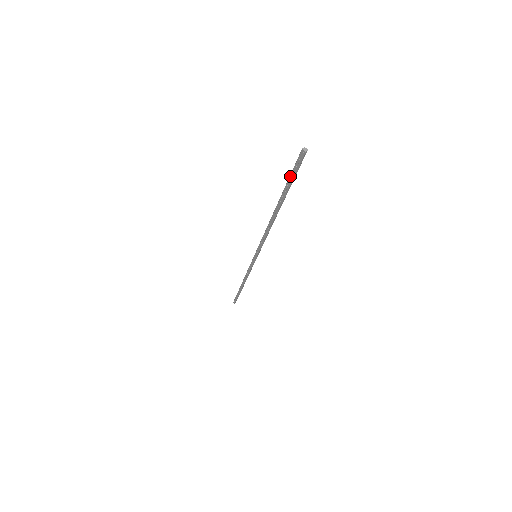
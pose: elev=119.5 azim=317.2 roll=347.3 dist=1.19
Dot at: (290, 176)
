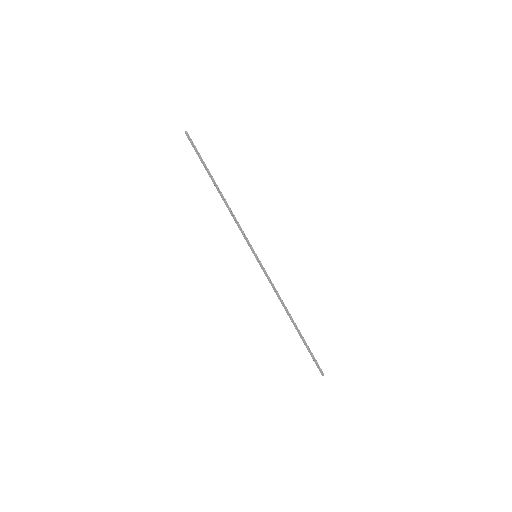
Dot at: (197, 154)
